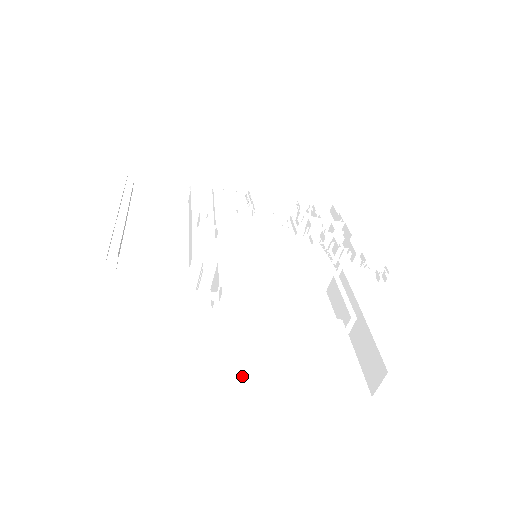
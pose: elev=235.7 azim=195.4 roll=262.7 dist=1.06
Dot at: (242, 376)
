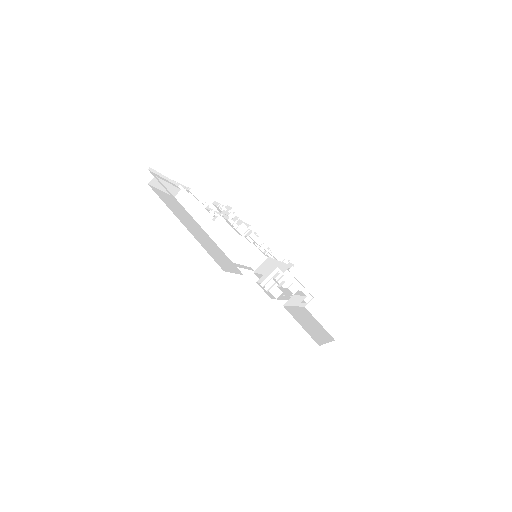
Dot at: (316, 339)
